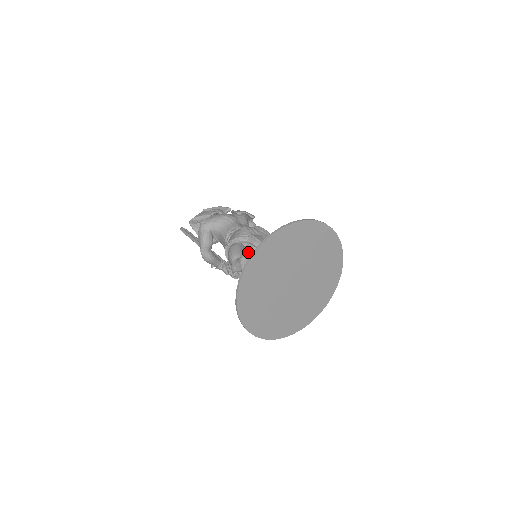
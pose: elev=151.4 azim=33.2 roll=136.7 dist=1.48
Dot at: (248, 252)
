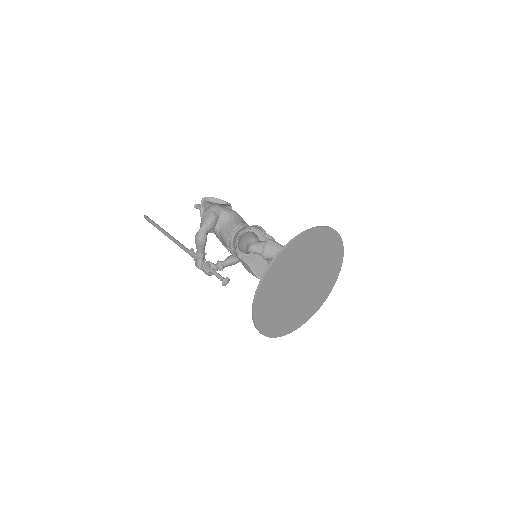
Dot at: occluded
